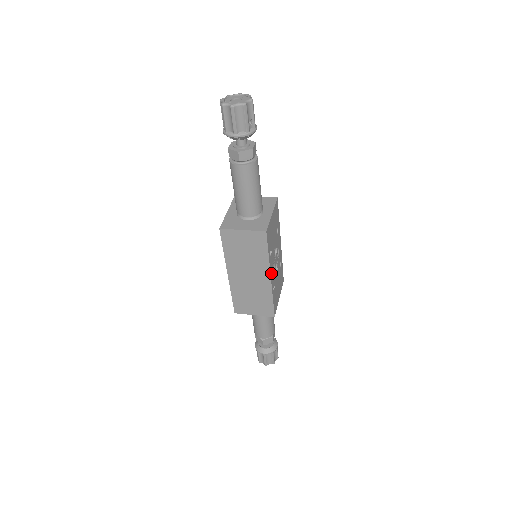
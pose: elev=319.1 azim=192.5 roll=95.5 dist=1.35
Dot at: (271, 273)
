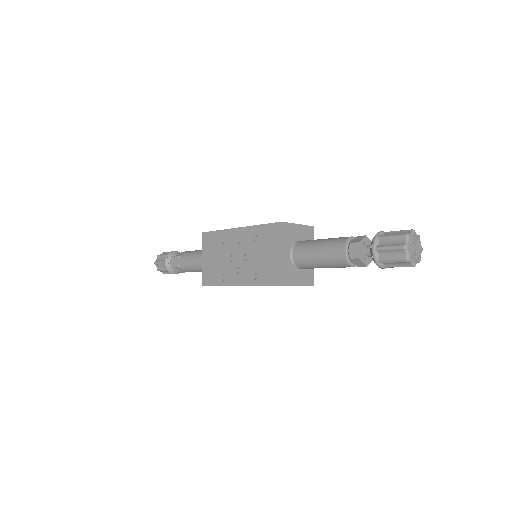
Dot at: occluded
